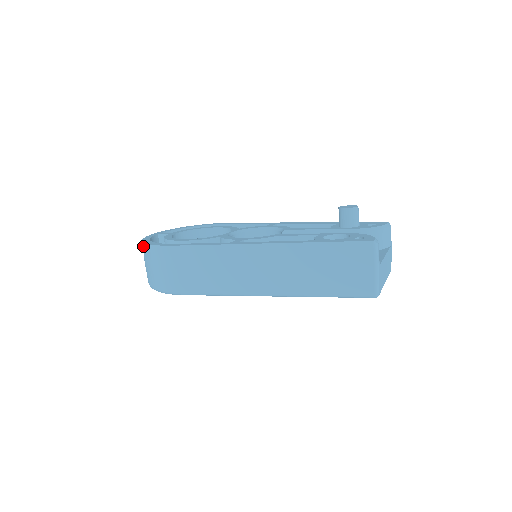
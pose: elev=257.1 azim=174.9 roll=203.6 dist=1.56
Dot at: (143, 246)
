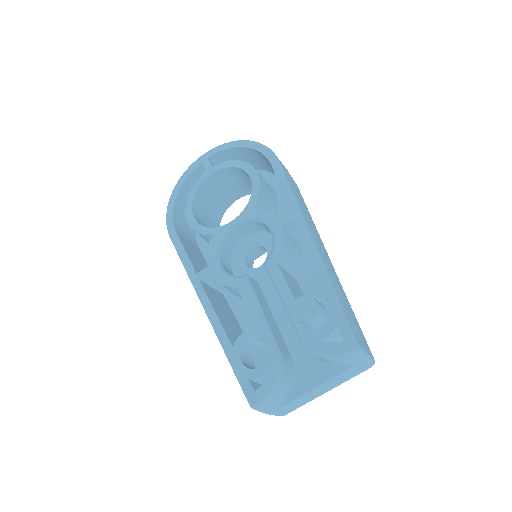
Dot at: occluded
